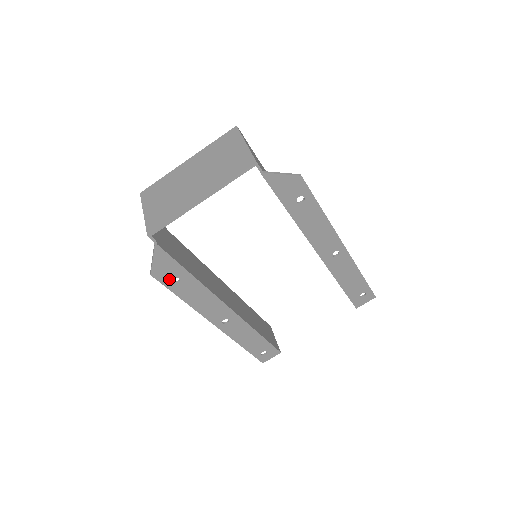
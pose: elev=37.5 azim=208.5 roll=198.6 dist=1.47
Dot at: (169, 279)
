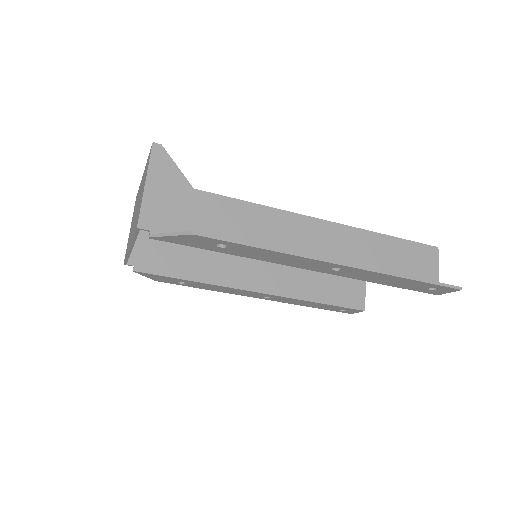
Dot at: (175, 282)
